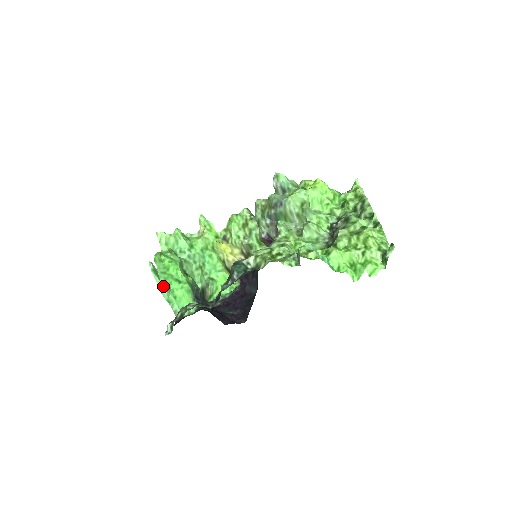
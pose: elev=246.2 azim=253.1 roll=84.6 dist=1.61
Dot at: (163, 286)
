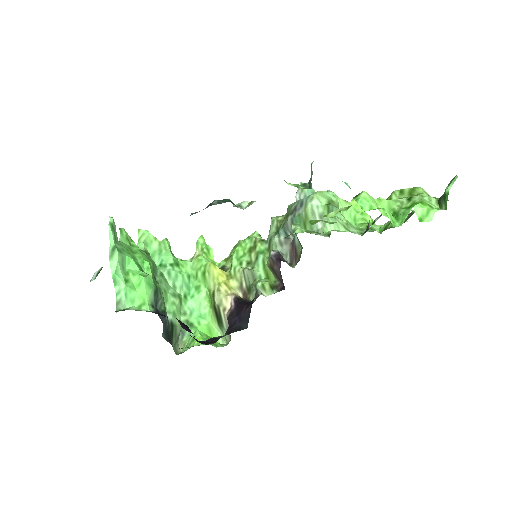
Dot at: (116, 250)
